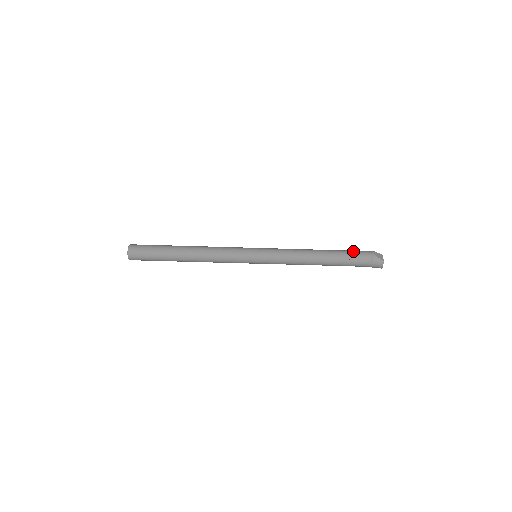
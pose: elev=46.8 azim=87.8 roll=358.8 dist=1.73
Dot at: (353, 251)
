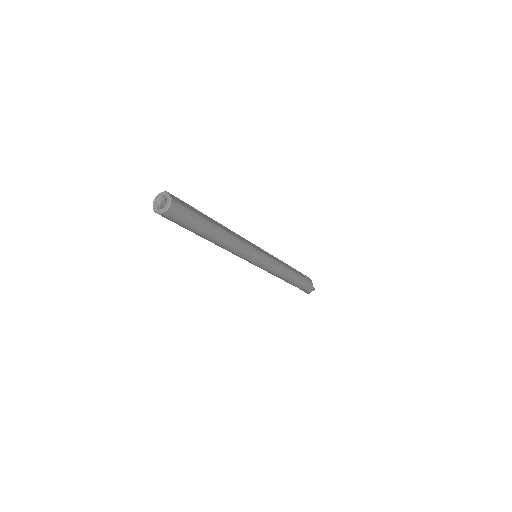
Dot at: (306, 286)
